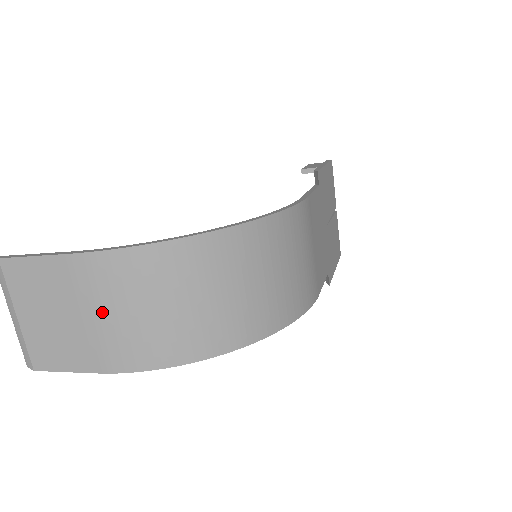
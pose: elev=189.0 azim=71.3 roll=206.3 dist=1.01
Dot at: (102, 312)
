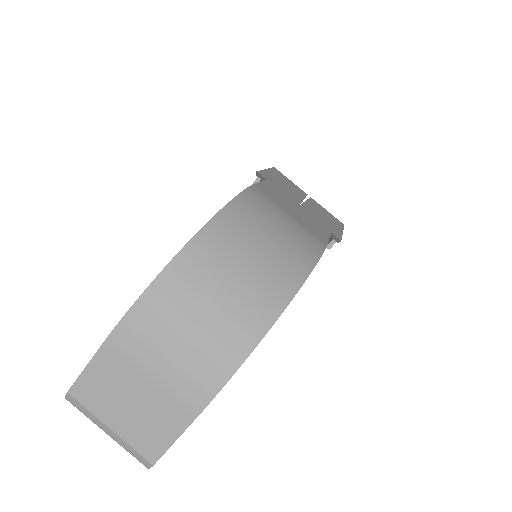
Dot at: (158, 365)
